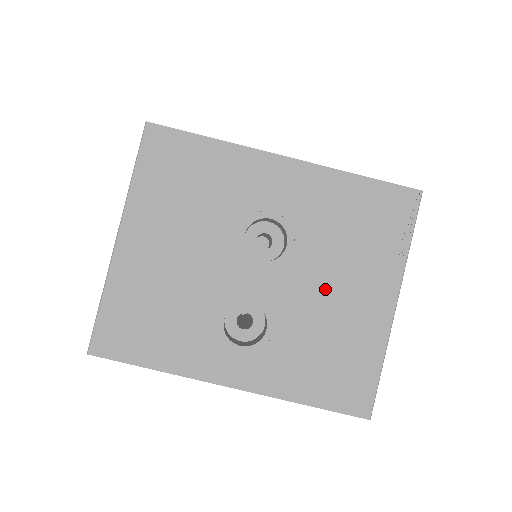
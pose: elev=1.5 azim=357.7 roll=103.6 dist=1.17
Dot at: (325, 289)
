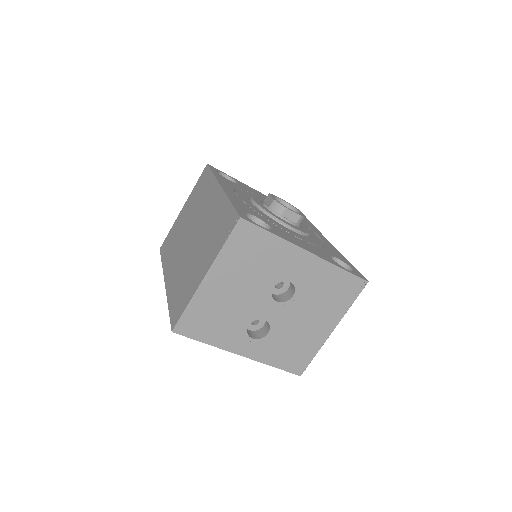
Dot at: (303, 319)
